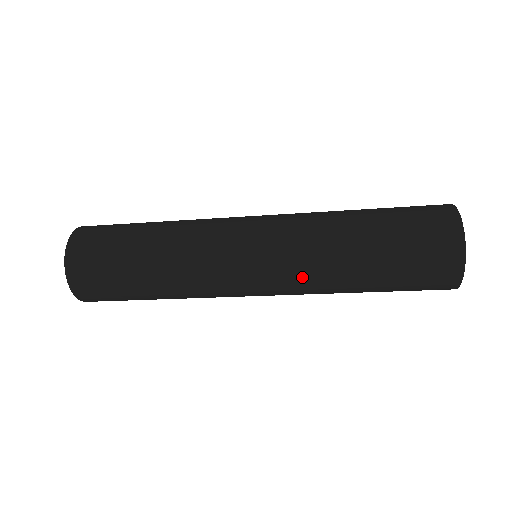
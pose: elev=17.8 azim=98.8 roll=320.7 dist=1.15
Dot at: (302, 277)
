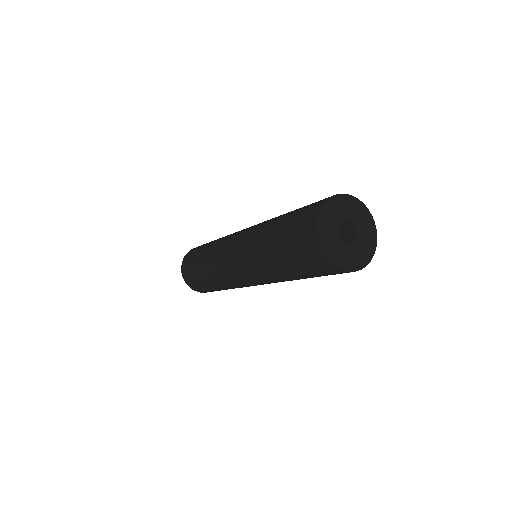
Dot at: (259, 276)
